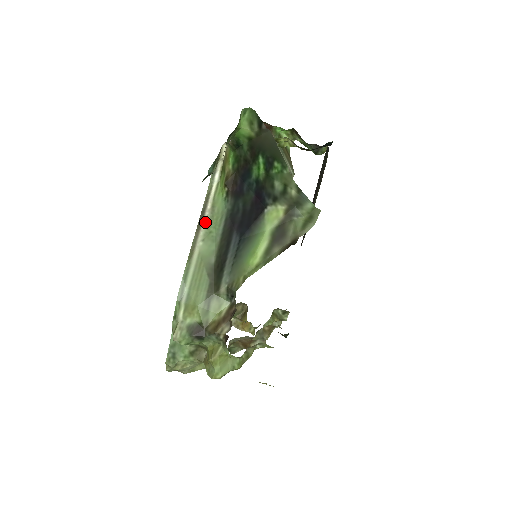
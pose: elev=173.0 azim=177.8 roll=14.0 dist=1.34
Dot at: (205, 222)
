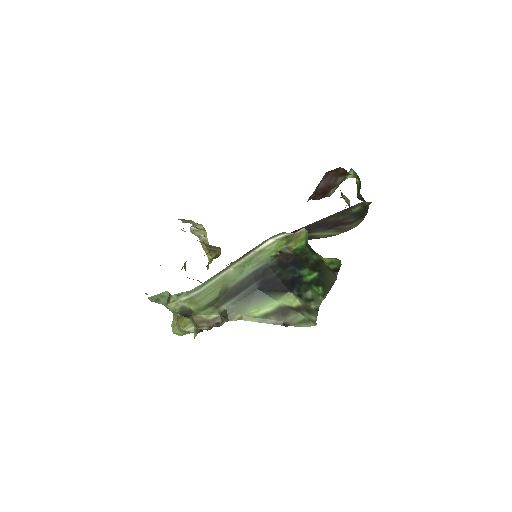
Dot at: (246, 258)
